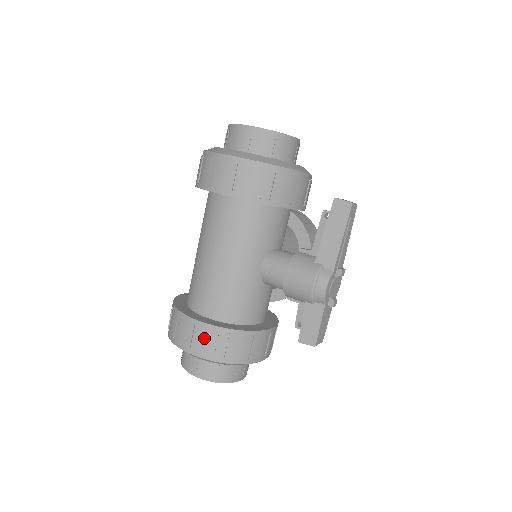
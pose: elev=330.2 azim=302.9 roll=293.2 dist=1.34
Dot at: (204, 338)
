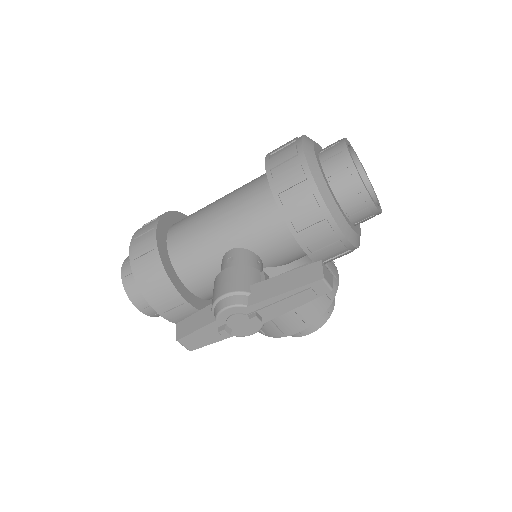
Dot at: (144, 242)
